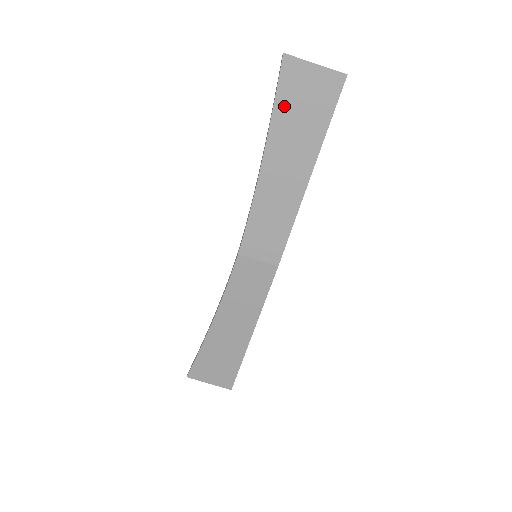
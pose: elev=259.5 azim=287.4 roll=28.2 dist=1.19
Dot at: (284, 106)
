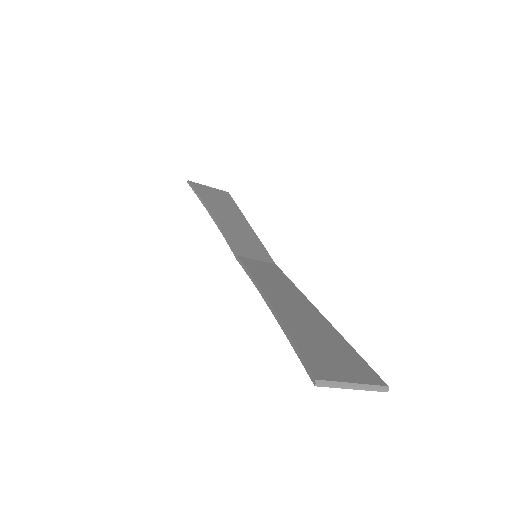
Dot at: occluded
